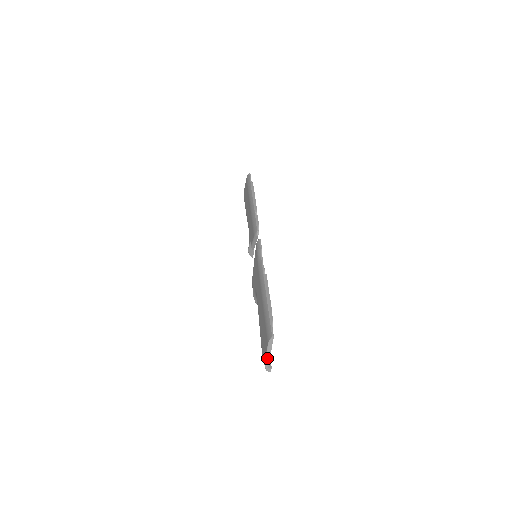
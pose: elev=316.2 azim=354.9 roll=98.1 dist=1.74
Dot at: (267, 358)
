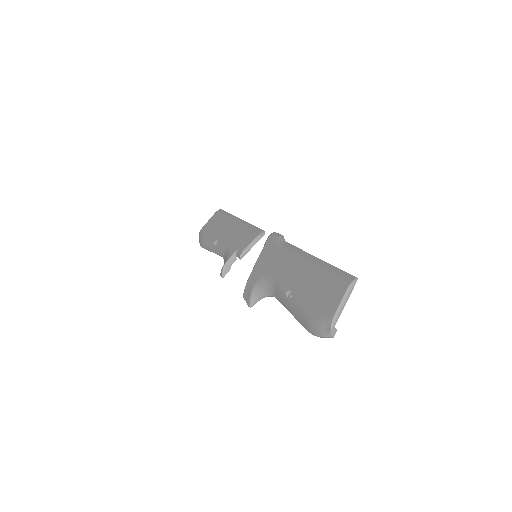
Dot at: (339, 310)
